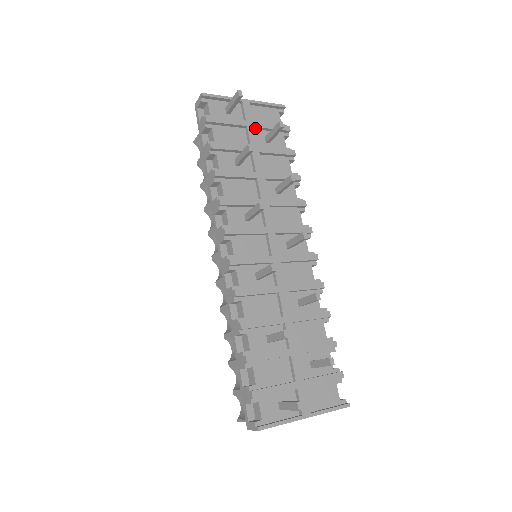
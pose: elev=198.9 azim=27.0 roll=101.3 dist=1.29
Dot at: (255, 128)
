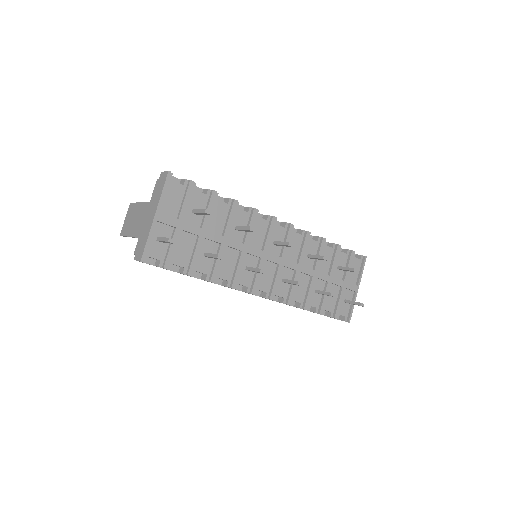
Dot at: (182, 220)
